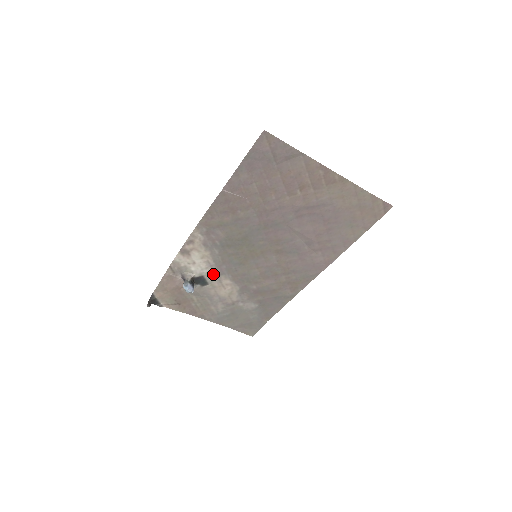
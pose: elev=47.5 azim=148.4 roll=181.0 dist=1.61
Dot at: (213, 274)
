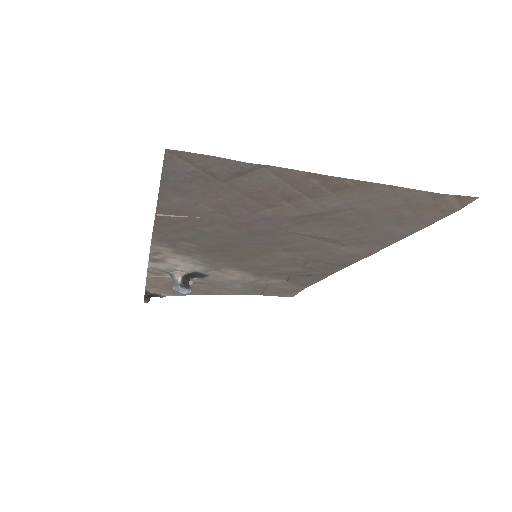
Dot at: (209, 269)
